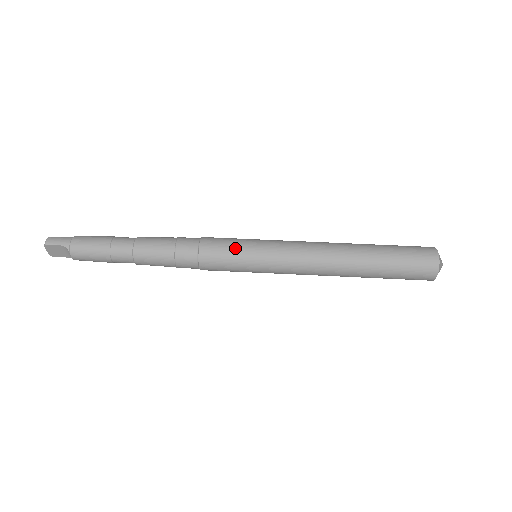
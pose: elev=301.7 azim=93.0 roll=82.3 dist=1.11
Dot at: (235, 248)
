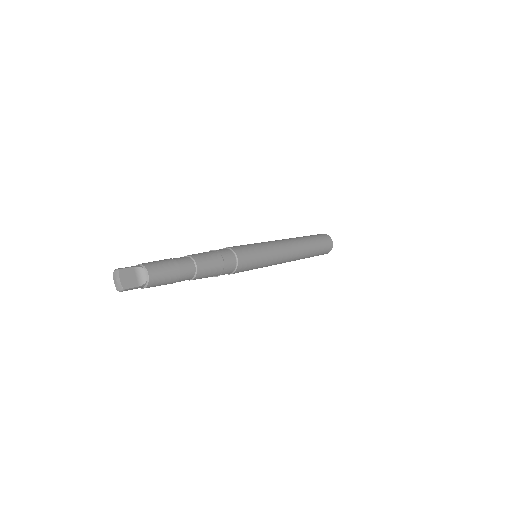
Dot at: (245, 245)
